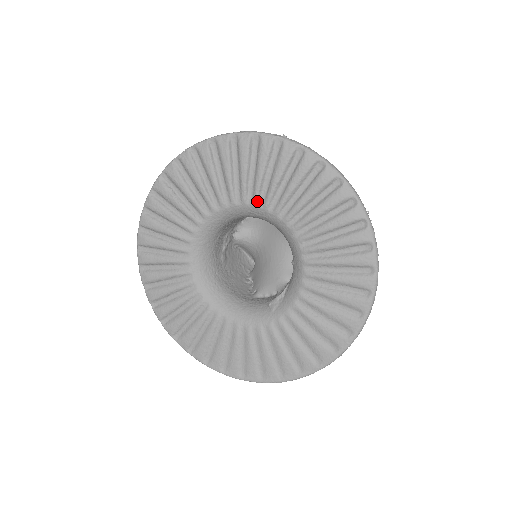
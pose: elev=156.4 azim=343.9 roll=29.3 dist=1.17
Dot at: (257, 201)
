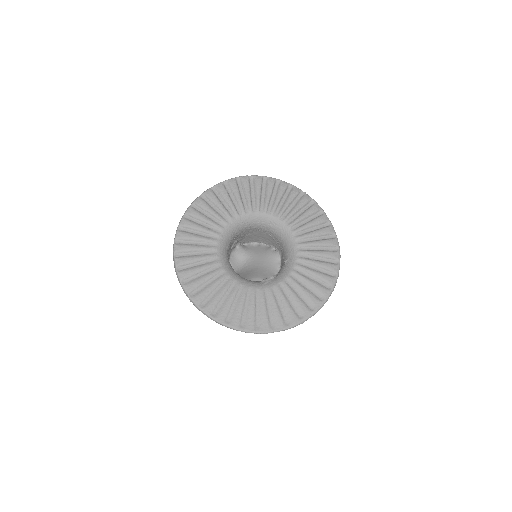
Dot at: (280, 216)
